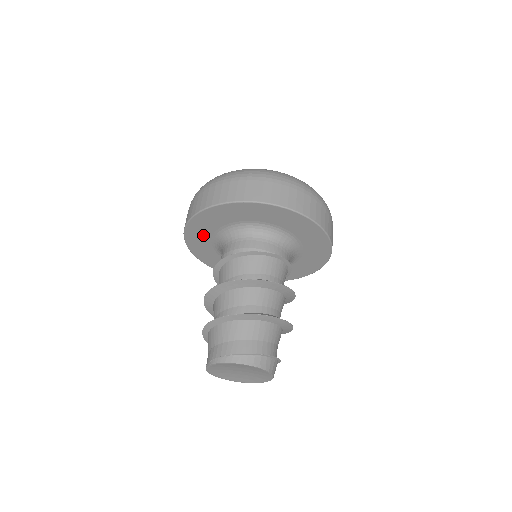
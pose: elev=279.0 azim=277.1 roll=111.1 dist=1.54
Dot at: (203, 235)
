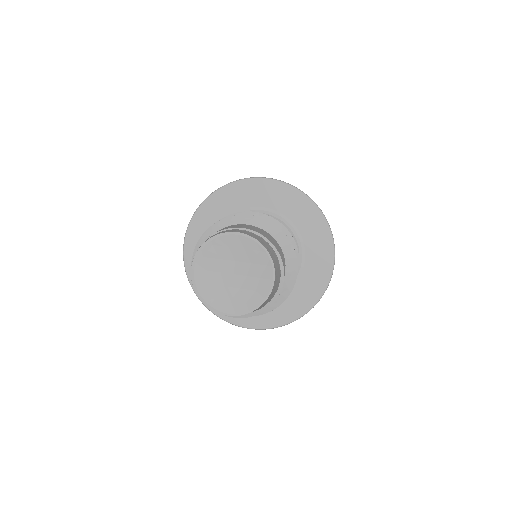
Dot at: occluded
